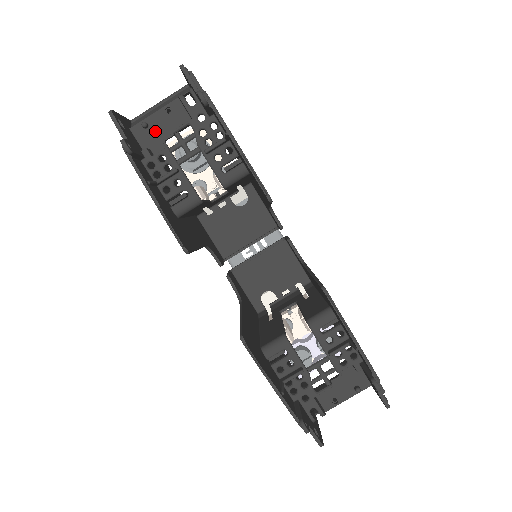
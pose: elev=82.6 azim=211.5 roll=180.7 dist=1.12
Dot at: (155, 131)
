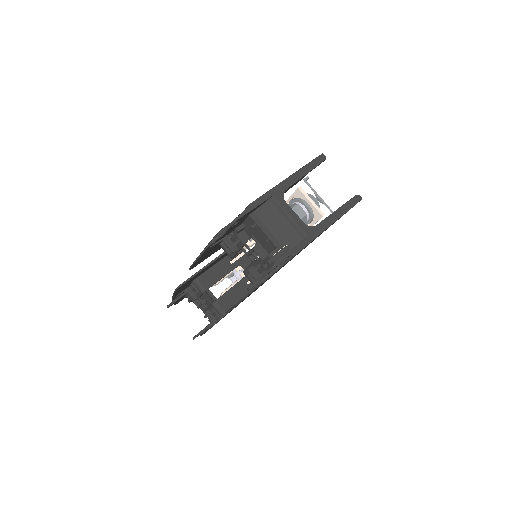
Dot at: (255, 231)
